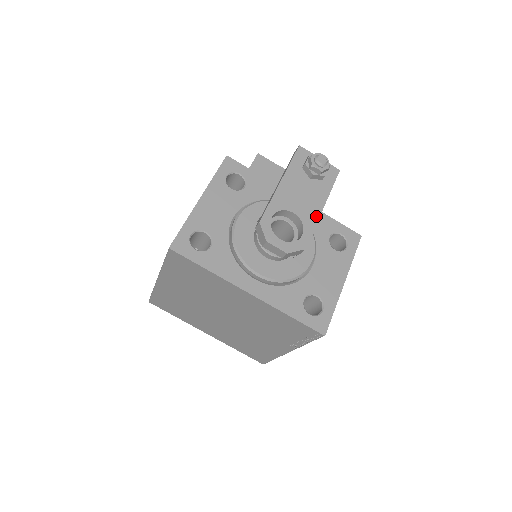
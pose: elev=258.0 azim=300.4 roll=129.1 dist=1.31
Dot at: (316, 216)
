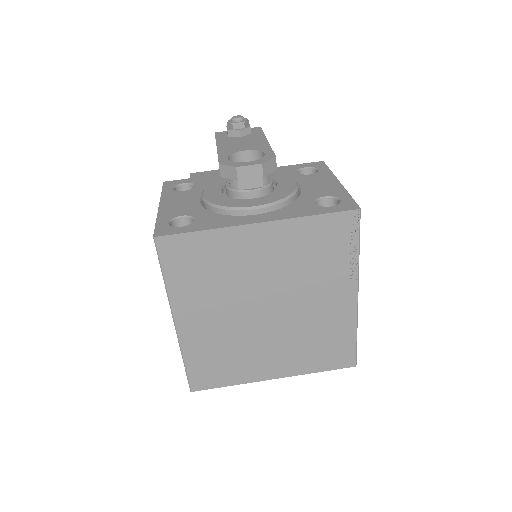
Dot at: (266, 144)
